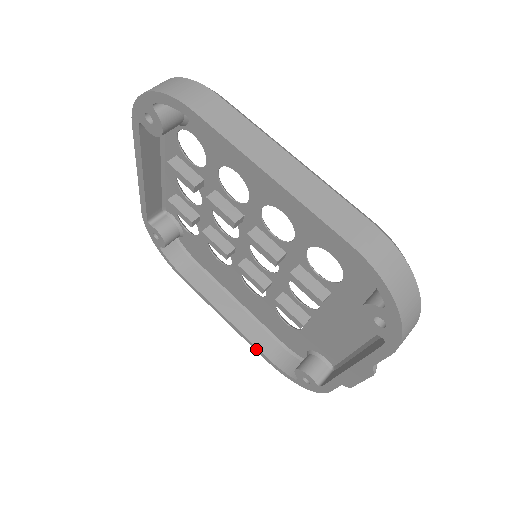
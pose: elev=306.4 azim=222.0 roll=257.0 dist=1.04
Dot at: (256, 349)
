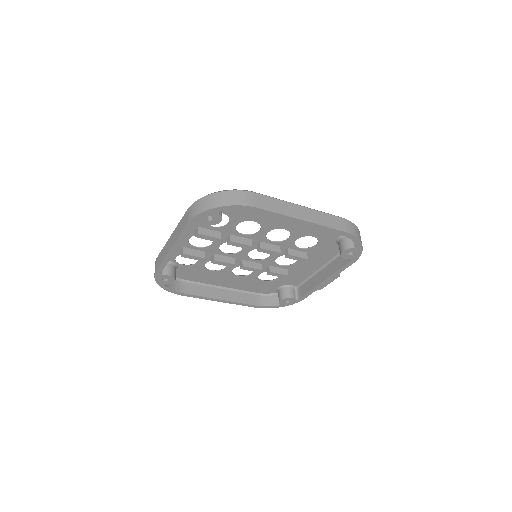
Dot at: (247, 305)
